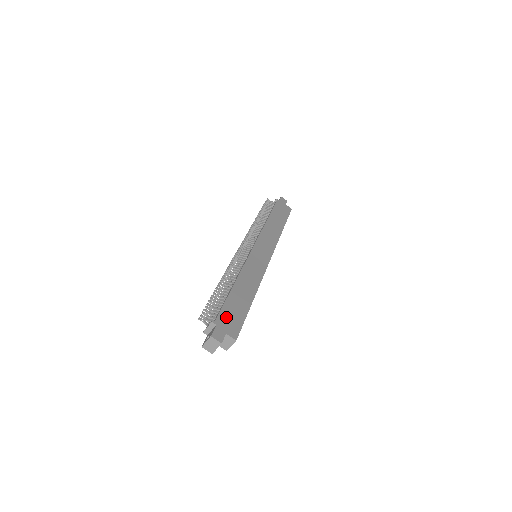
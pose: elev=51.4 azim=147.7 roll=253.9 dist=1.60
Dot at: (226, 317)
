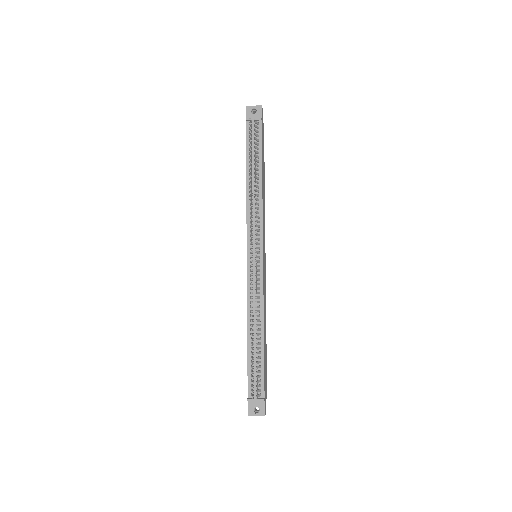
Dot at: (265, 383)
